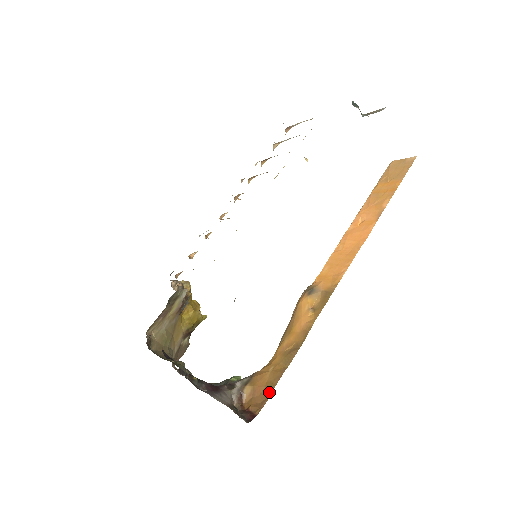
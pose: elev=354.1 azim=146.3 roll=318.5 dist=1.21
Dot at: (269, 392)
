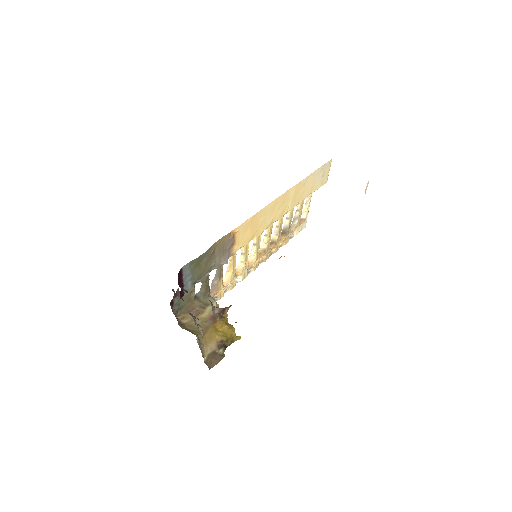
Dot at: occluded
